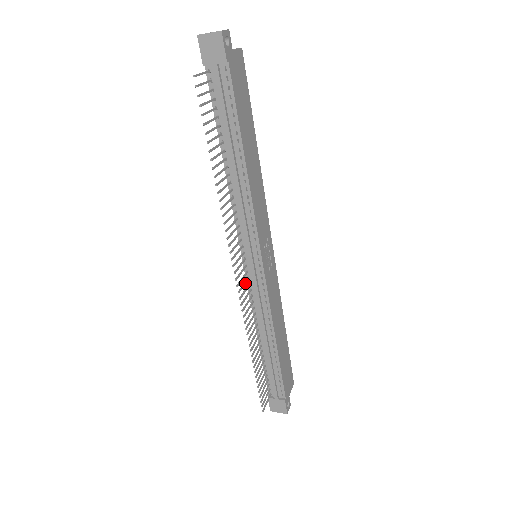
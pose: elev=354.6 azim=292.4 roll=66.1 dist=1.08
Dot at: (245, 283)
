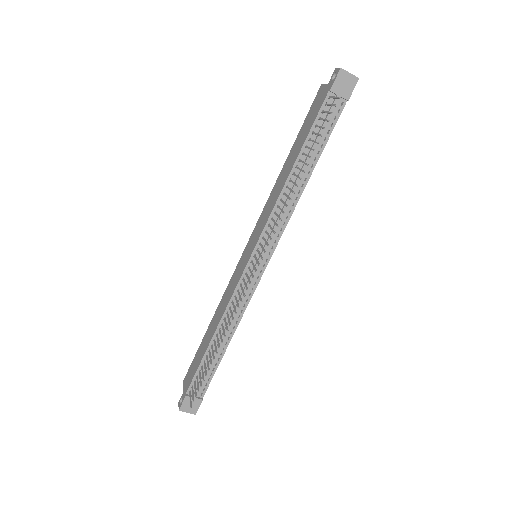
Dot at: (248, 277)
